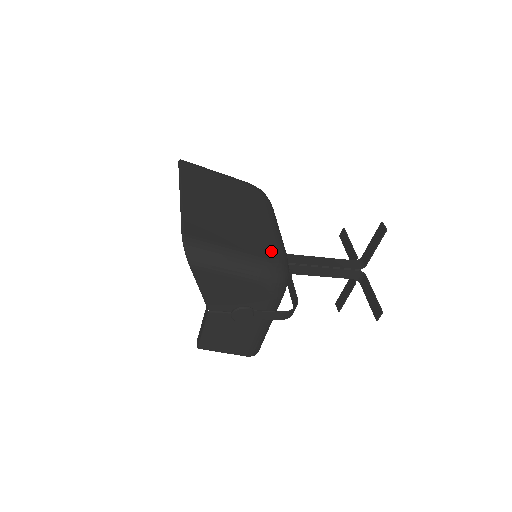
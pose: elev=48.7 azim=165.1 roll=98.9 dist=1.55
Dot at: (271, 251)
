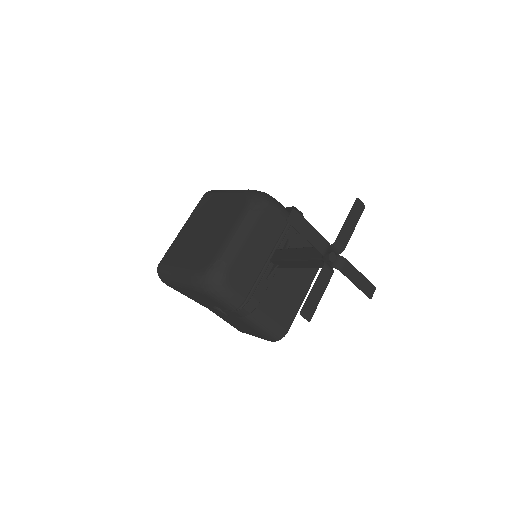
Dot at: (203, 265)
